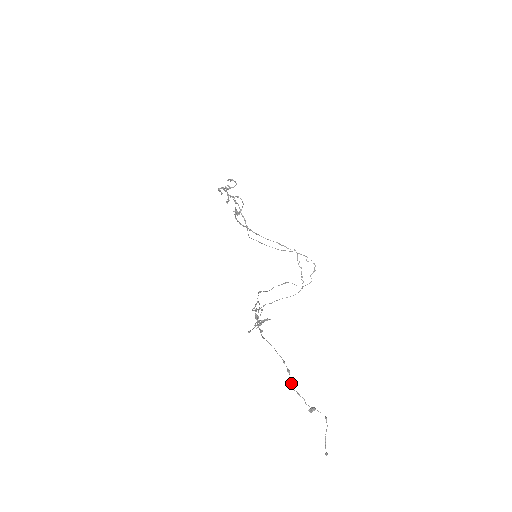
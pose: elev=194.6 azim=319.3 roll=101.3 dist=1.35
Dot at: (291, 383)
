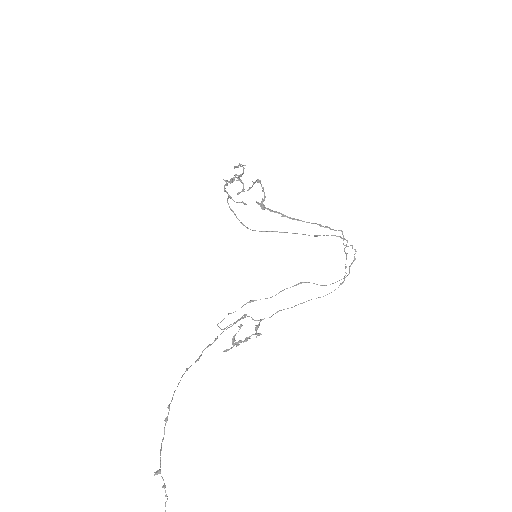
Dot at: (164, 433)
